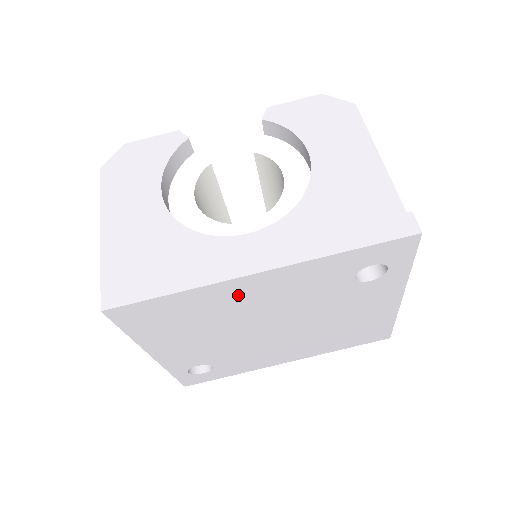
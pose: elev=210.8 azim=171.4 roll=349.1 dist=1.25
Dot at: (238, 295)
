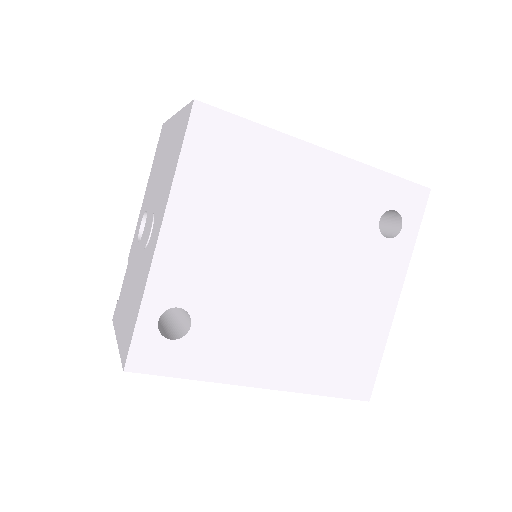
Dot at: (297, 172)
